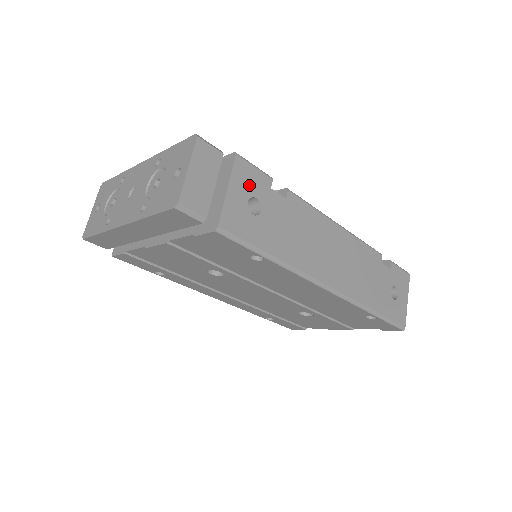
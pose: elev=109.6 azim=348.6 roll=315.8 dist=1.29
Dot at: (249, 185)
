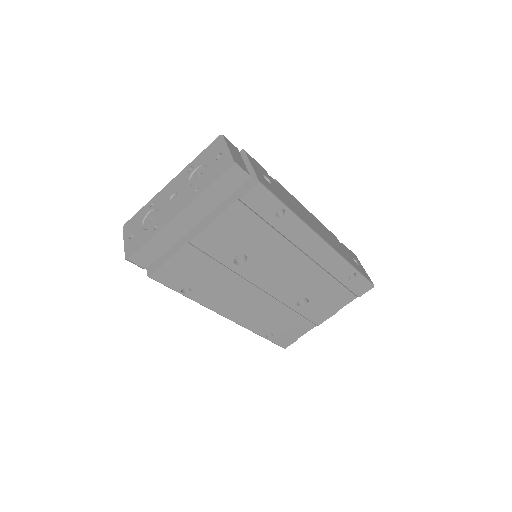
Dot at: (258, 167)
